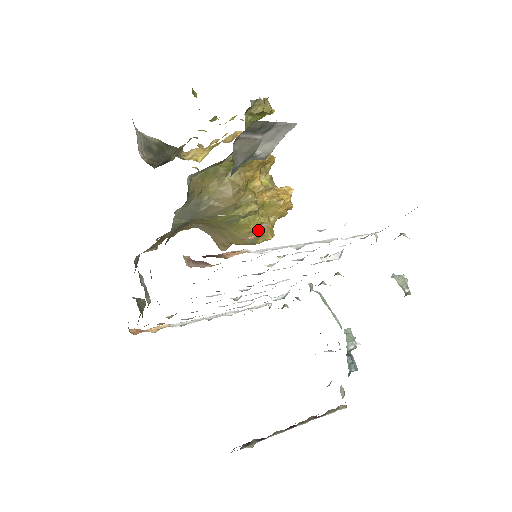
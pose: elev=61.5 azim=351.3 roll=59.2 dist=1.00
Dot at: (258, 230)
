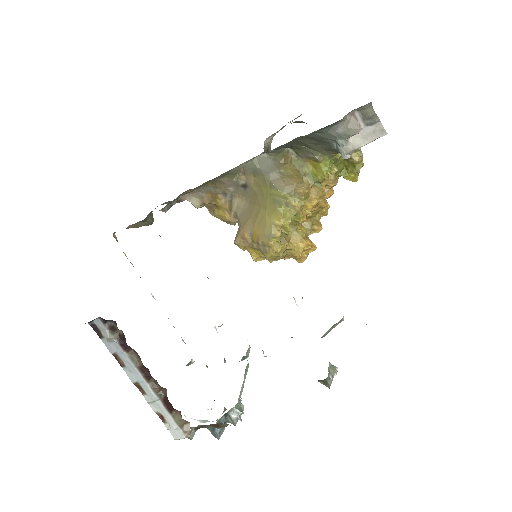
Dot at: (281, 232)
